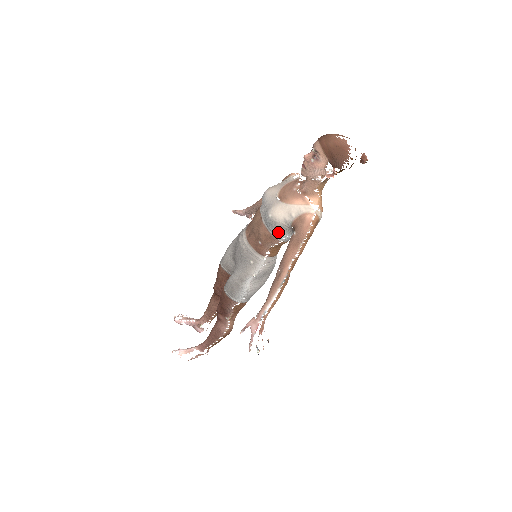
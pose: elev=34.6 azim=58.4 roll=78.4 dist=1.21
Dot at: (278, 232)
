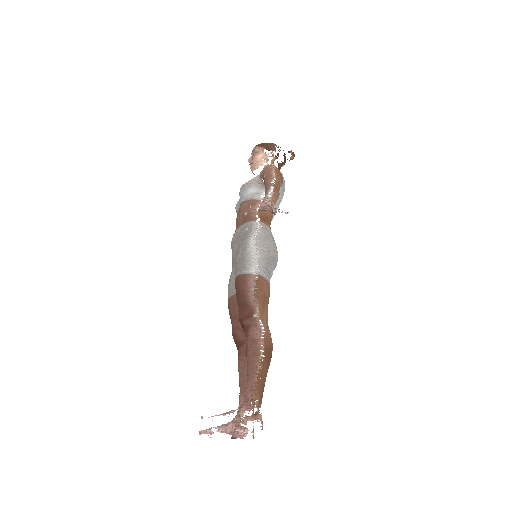
Dot at: (254, 193)
